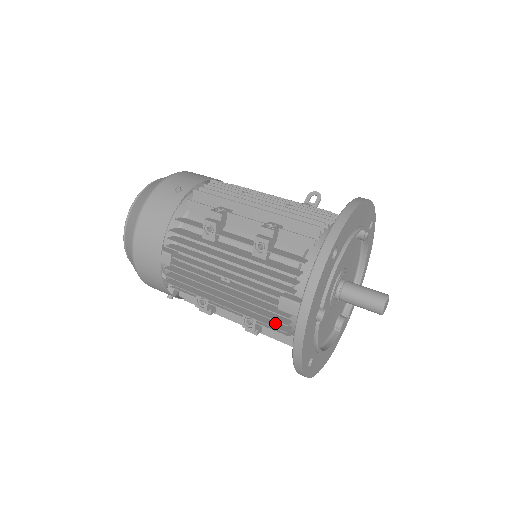
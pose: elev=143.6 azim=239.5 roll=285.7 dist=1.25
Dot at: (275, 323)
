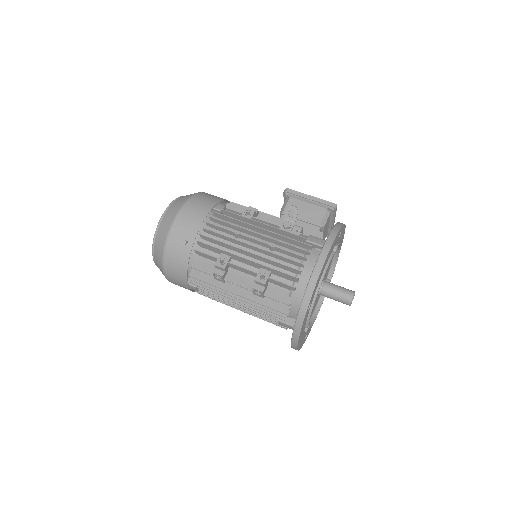
Dot at: occluded
